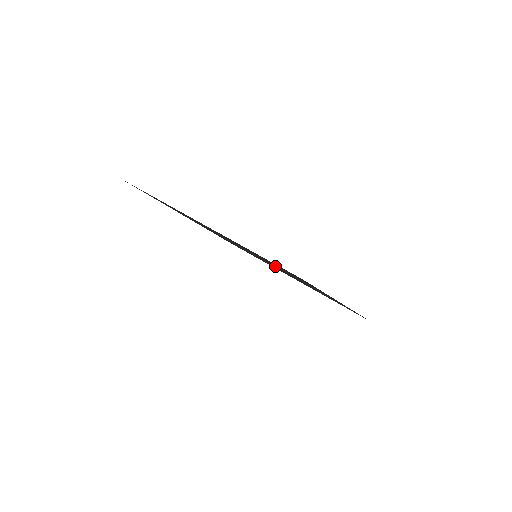
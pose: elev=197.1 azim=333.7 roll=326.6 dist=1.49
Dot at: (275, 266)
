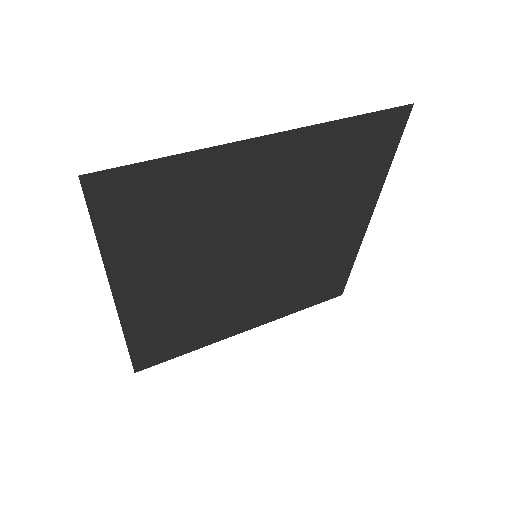
Dot at: (302, 223)
